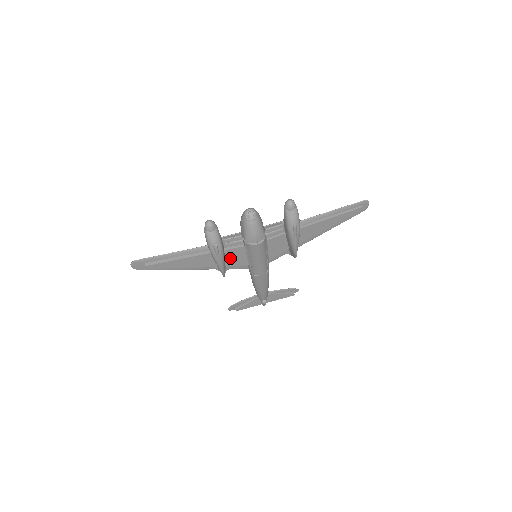
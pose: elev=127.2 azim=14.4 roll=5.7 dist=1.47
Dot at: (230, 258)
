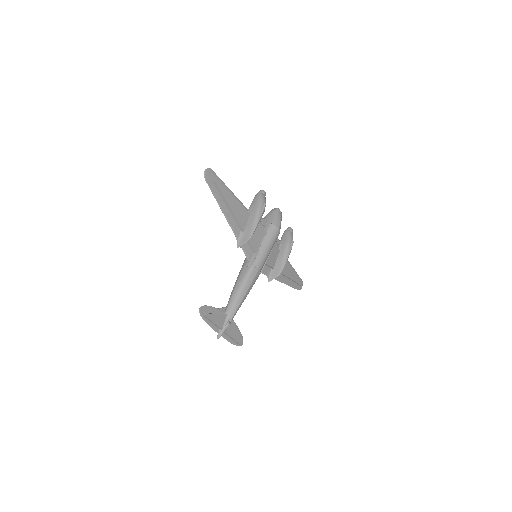
Dot at: occluded
